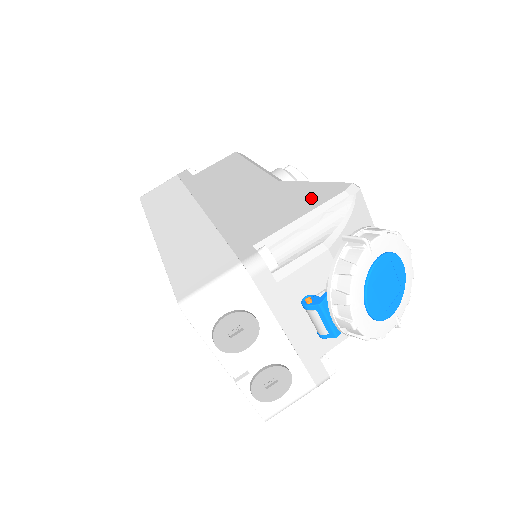
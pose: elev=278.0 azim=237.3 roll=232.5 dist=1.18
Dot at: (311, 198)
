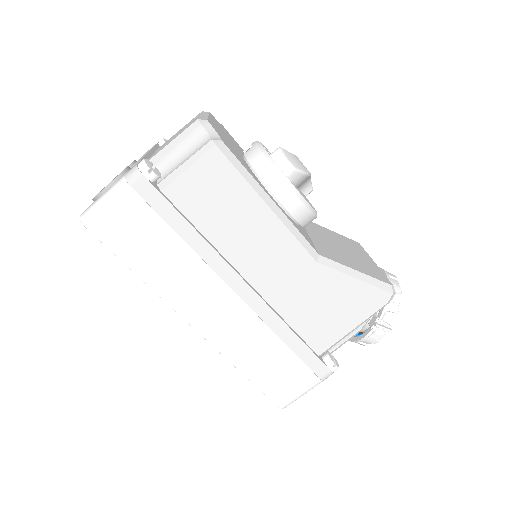
Dot at: (359, 306)
